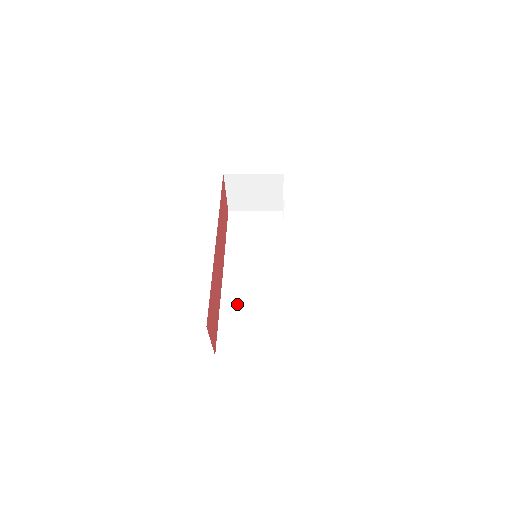
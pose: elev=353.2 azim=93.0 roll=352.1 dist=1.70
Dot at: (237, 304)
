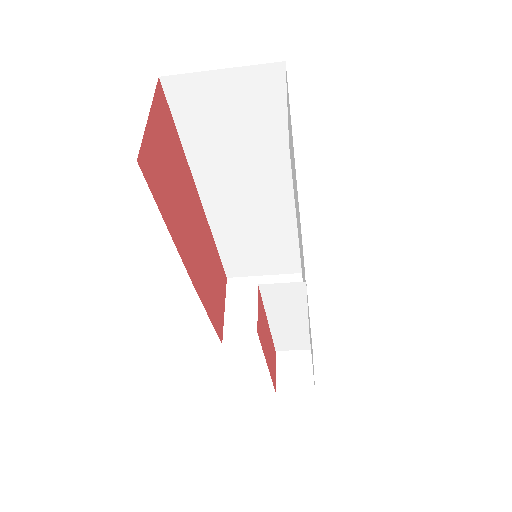
Dot at: occluded
